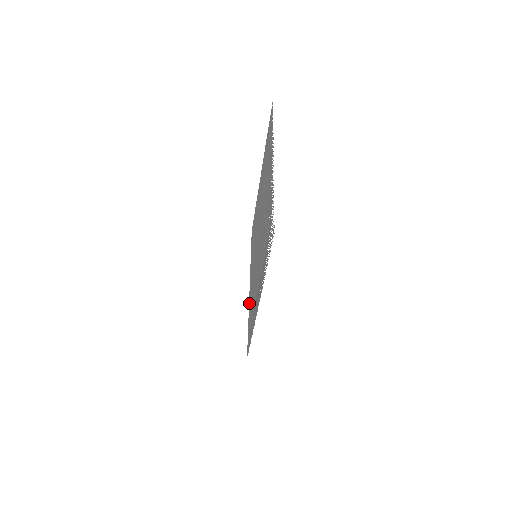
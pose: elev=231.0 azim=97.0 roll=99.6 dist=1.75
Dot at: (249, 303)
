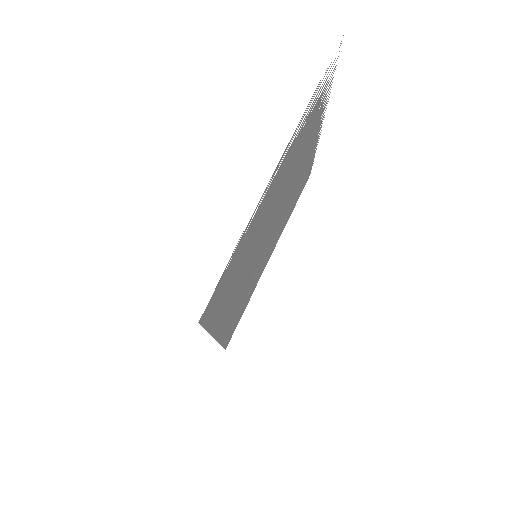
Dot at: (215, 327)
